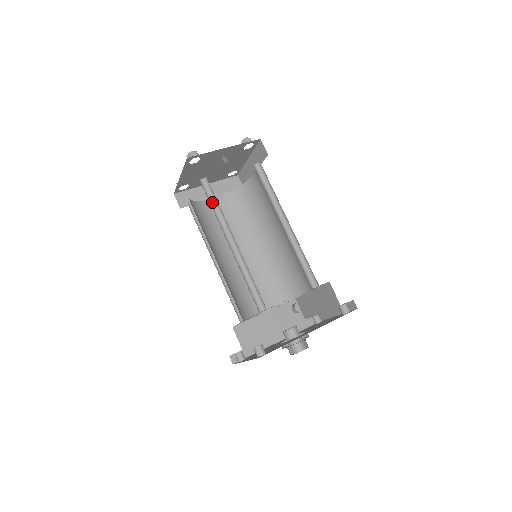
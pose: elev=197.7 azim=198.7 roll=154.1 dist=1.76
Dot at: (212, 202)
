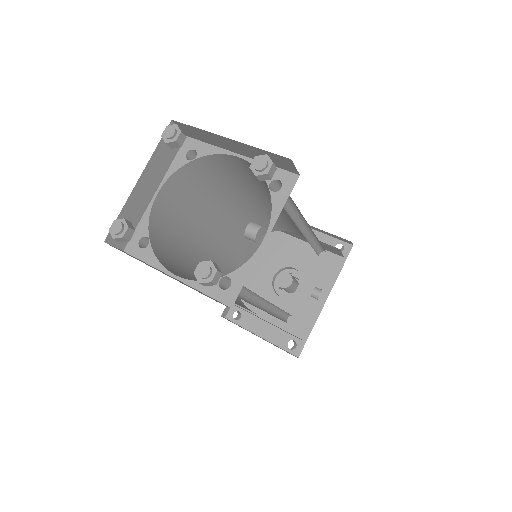
Dot at: occluded
